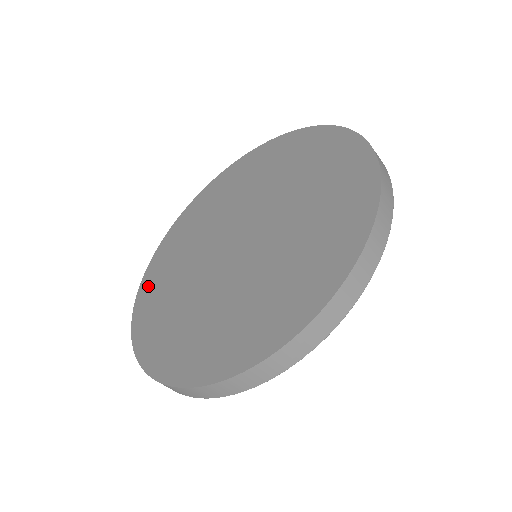
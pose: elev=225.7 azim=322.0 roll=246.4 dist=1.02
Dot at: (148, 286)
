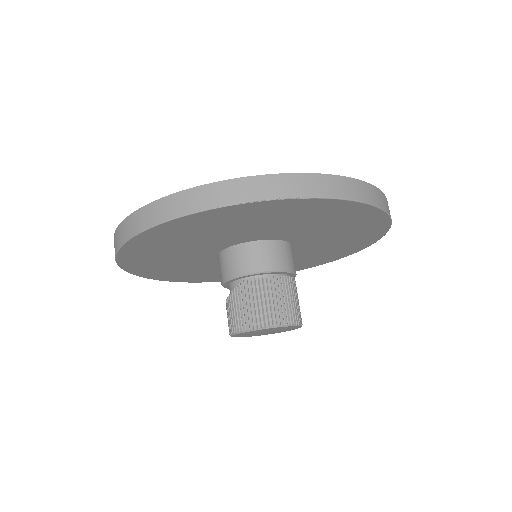
Dot at: occluded
